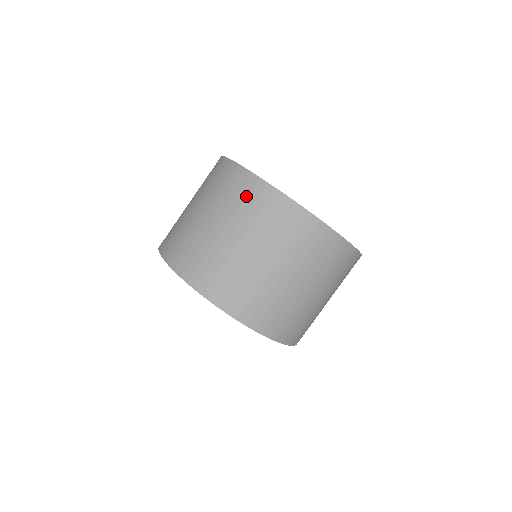
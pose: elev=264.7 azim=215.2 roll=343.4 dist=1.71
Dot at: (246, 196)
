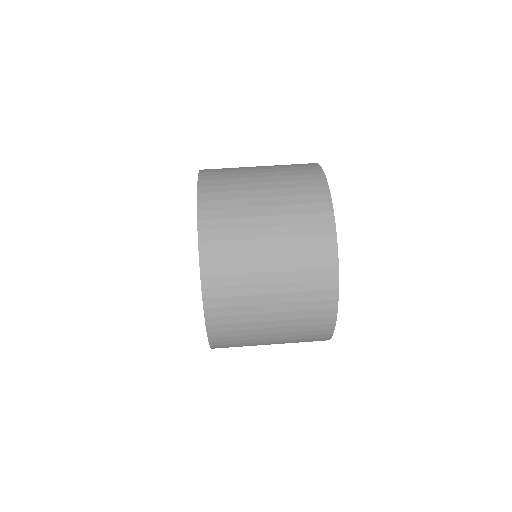
Dot at: (302, 174)
